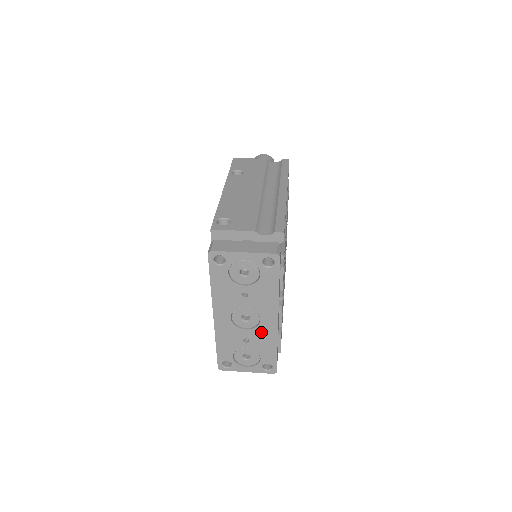
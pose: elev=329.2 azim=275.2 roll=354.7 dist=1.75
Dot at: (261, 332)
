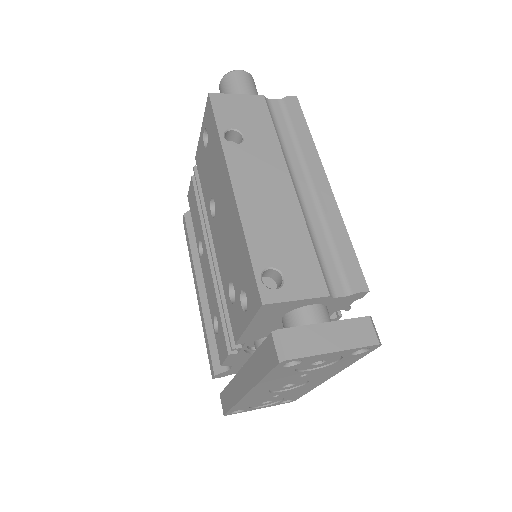
Dot at: (300, 388)
